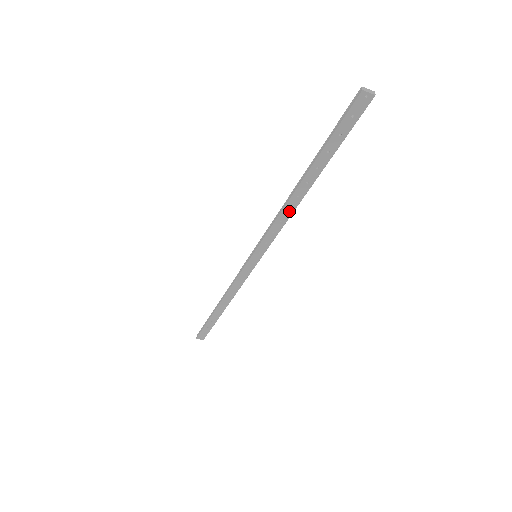
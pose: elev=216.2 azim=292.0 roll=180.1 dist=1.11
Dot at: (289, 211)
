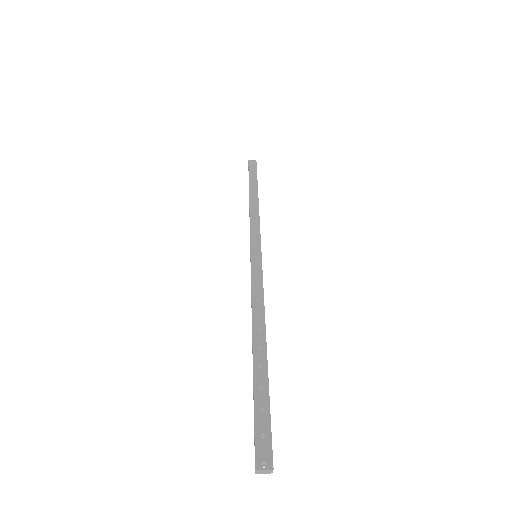
Dot at: (259, 315)
